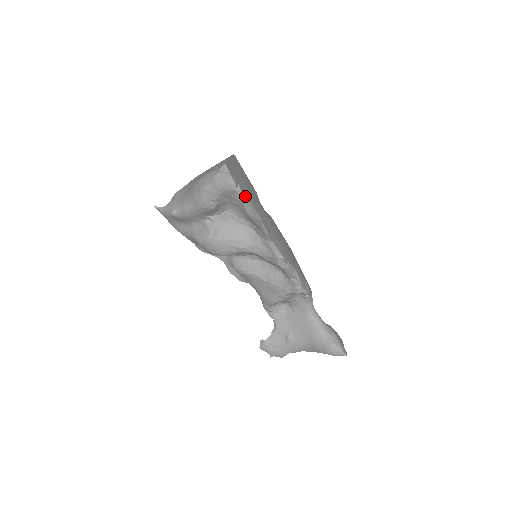
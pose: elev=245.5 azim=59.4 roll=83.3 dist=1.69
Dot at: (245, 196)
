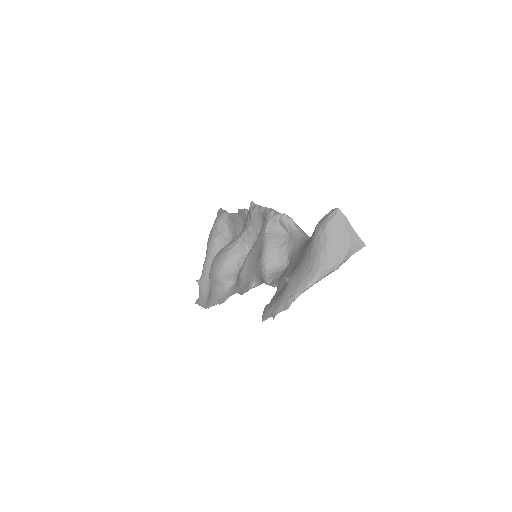
Dot at: occluded
